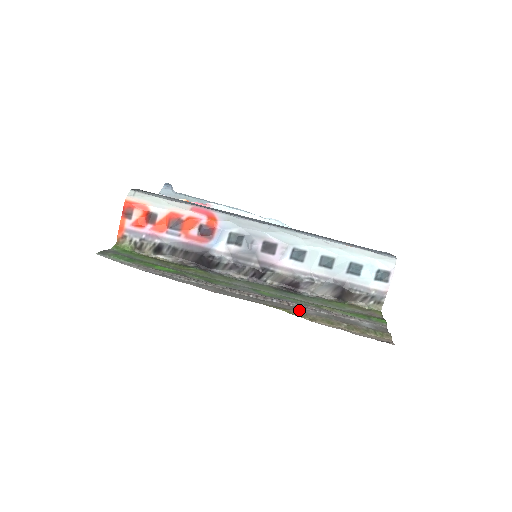
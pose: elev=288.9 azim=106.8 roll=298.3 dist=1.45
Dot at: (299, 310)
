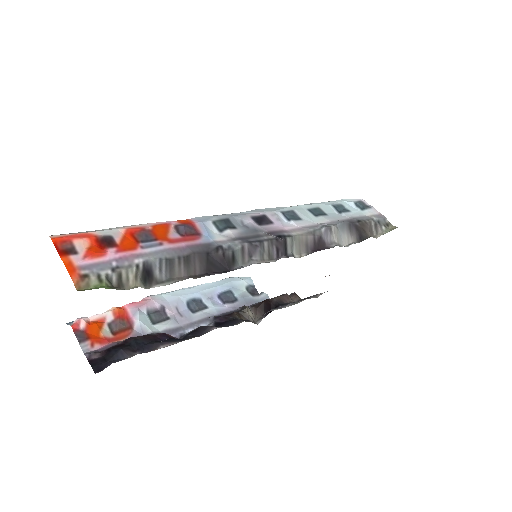
Dot at: occluded
